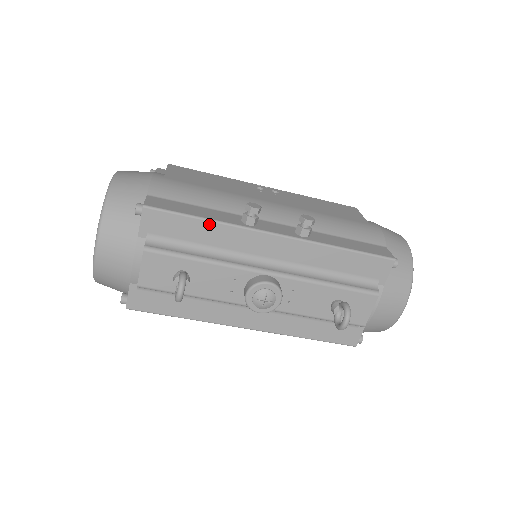
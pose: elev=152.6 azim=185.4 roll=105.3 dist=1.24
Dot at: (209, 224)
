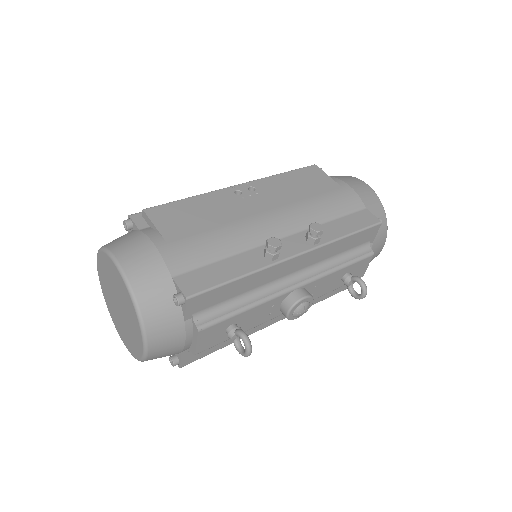
Dot at: (244, 279)
